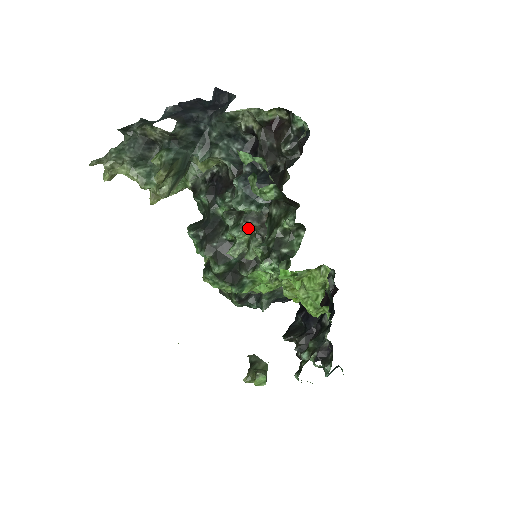
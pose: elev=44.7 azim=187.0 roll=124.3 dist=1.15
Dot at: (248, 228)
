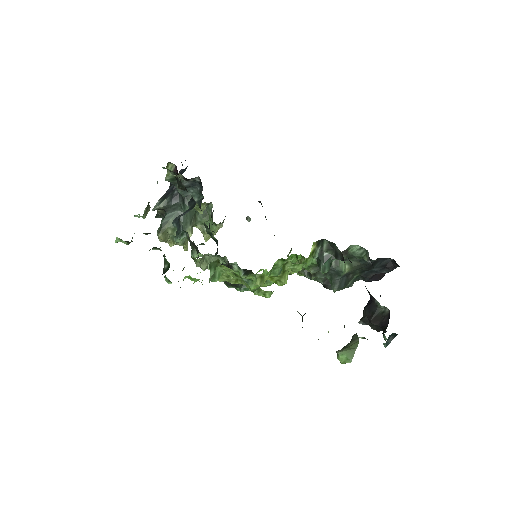
Dot at: occluded
